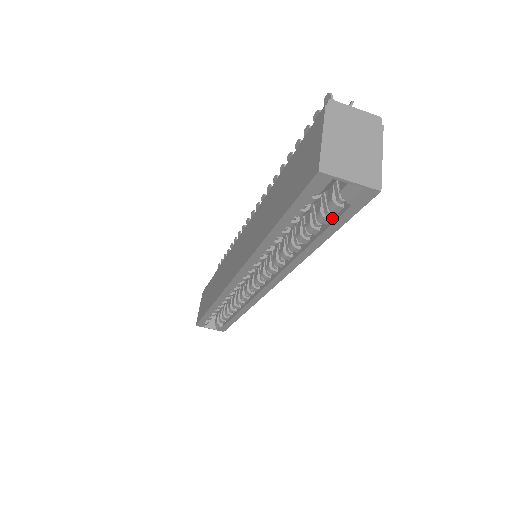
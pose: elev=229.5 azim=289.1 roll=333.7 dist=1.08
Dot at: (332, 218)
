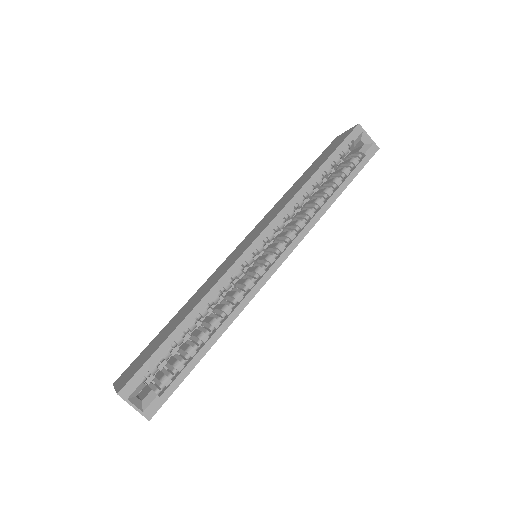
Dot at: (351, 171)
